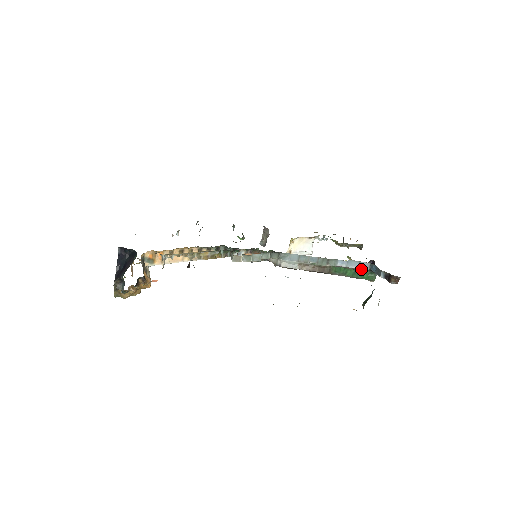
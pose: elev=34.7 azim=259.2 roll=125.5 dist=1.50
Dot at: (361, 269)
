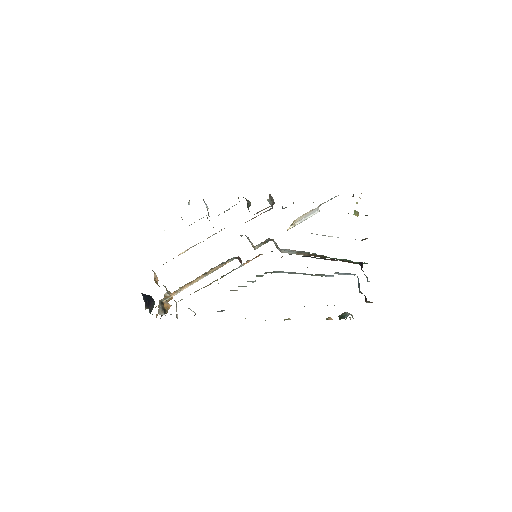
Dot at: occluded
